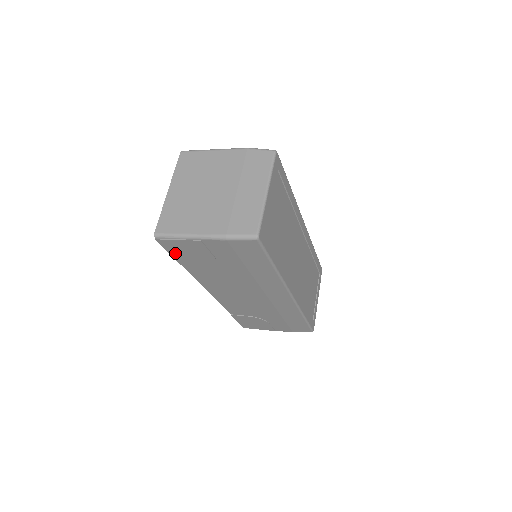
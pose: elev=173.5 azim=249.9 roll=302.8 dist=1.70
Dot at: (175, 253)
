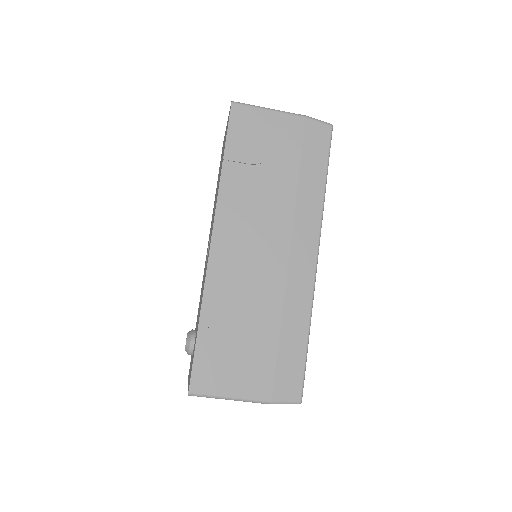
Dot at: (234, 133)
